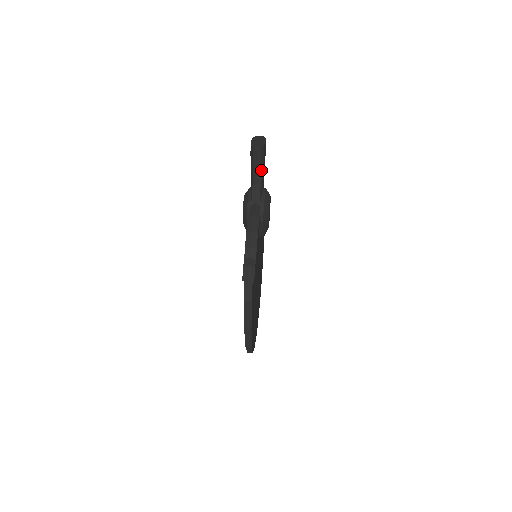
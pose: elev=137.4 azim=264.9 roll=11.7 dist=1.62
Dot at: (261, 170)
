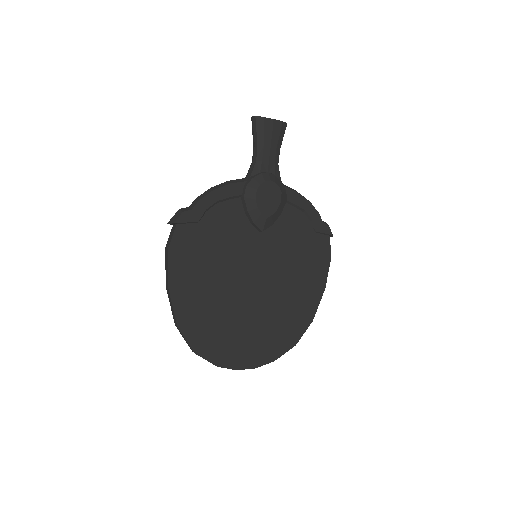
Dot at: (259, 145)
